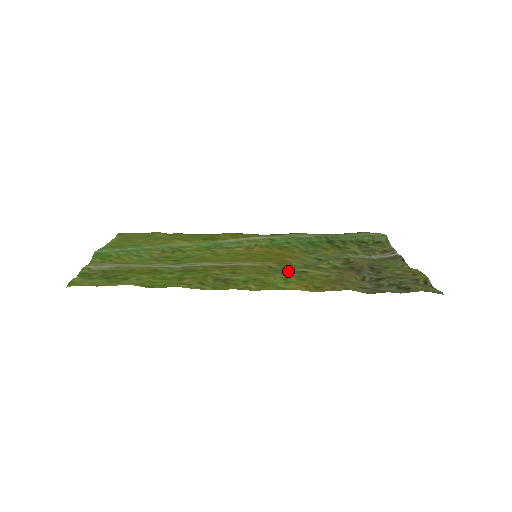
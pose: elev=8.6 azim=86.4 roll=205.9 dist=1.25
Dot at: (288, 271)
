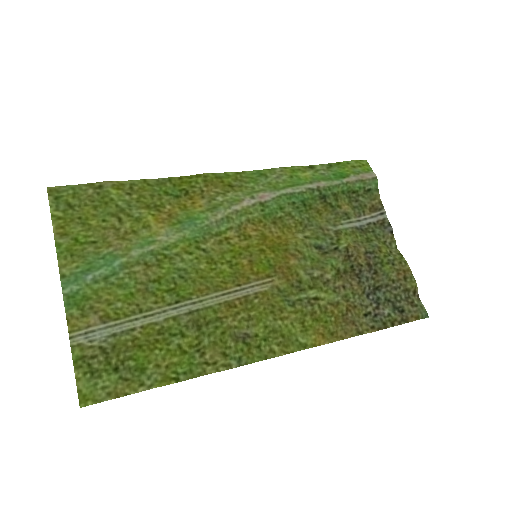
Dot at: (300, 300)
